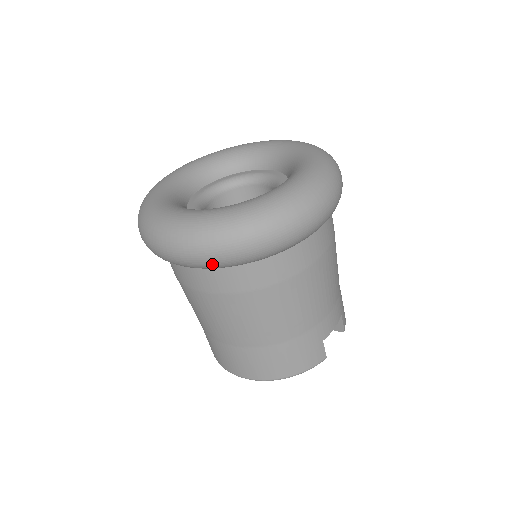
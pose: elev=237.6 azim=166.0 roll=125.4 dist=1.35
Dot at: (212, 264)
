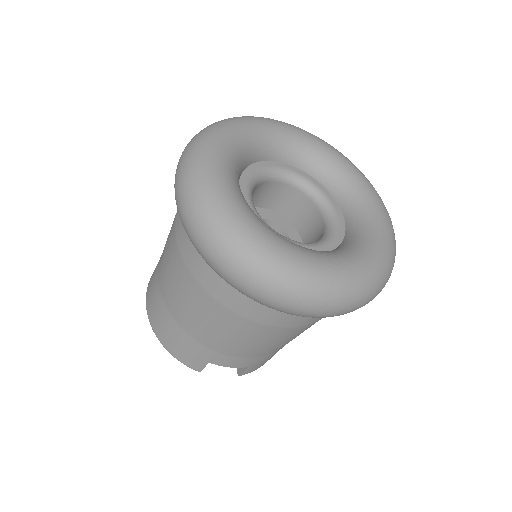
Dot at: (184, 226)
